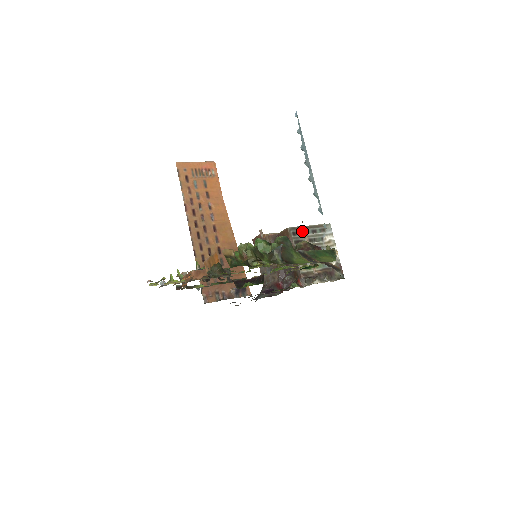
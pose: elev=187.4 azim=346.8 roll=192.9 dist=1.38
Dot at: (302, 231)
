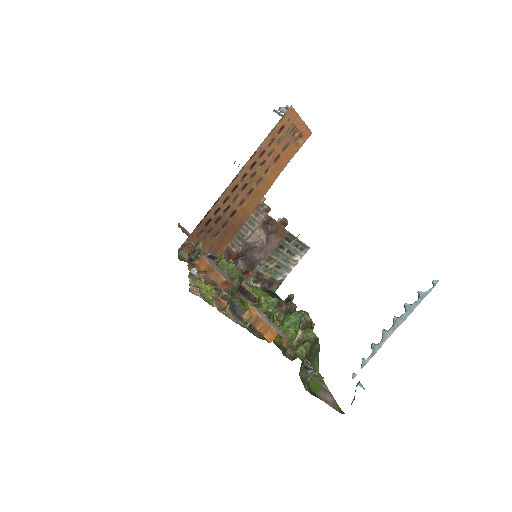
Dot at: (292, 240)
